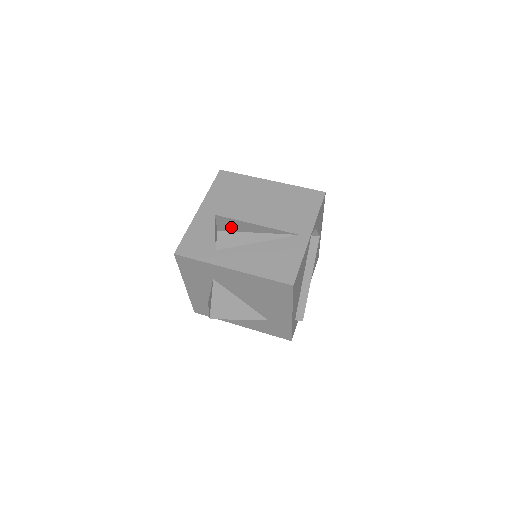
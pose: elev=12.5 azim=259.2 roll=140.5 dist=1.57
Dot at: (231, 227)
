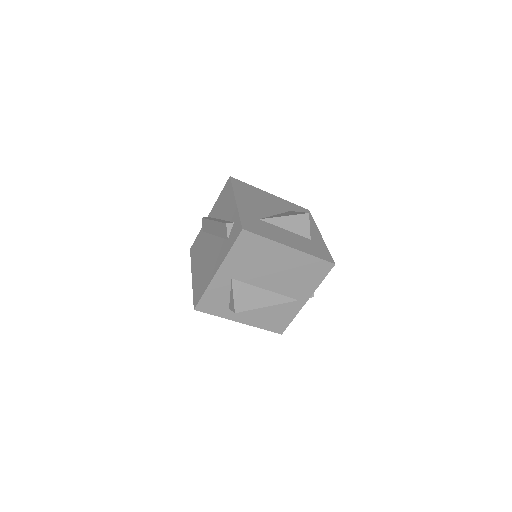
Dot at: (246, 303)
